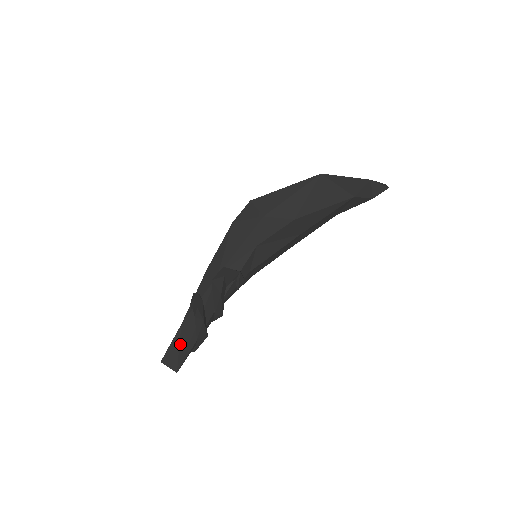
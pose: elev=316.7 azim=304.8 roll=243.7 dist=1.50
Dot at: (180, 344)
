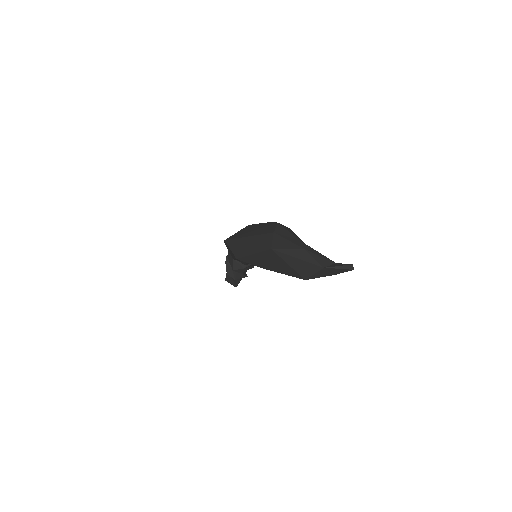
Dot at: occluded
